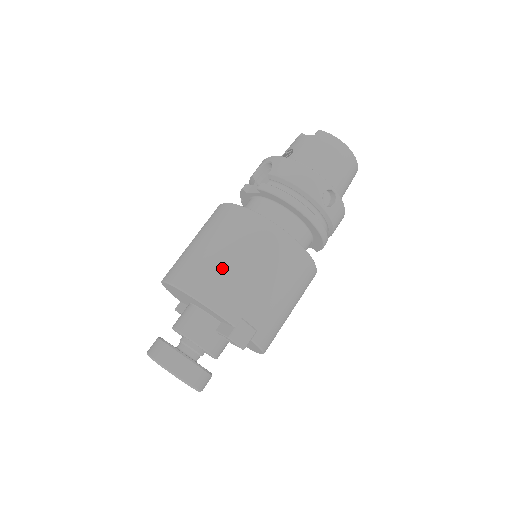
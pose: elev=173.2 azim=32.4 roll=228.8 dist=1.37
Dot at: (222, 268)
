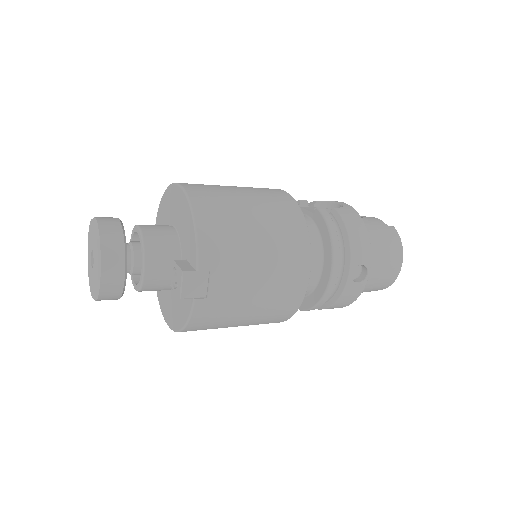
Dot at: (238, 219)
